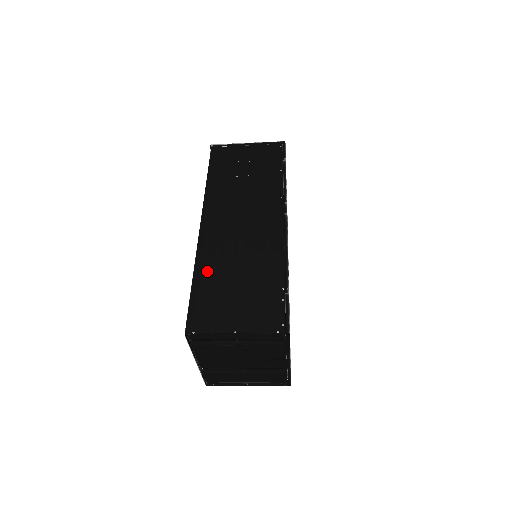
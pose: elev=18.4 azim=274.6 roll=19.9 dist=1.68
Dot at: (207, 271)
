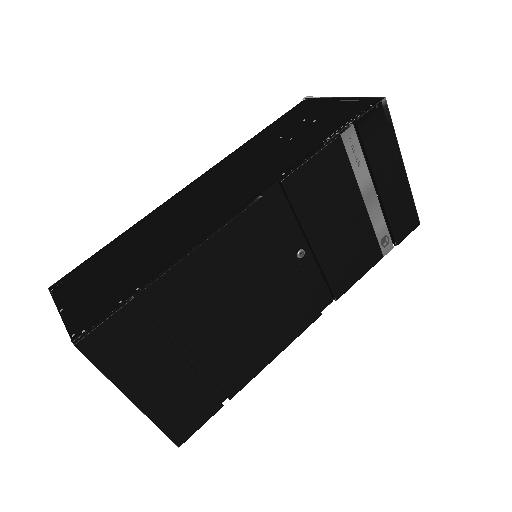
Dot at: (131, 235)
